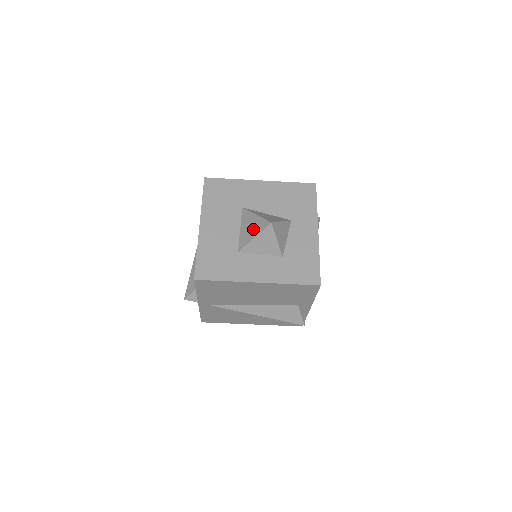
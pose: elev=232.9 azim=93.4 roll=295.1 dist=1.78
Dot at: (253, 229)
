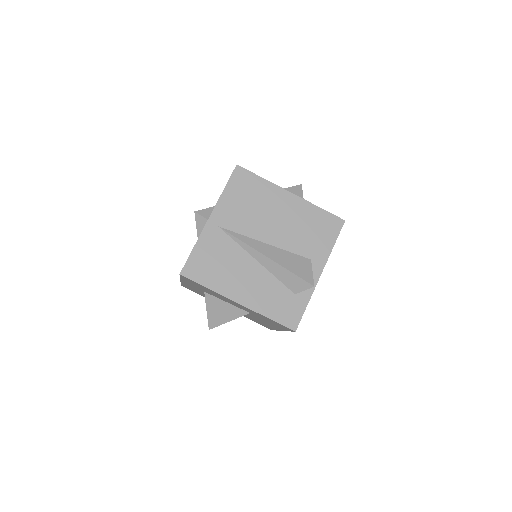
Dot at: occluded
